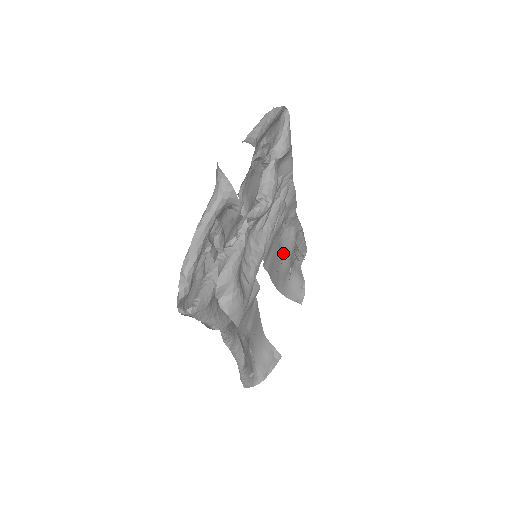
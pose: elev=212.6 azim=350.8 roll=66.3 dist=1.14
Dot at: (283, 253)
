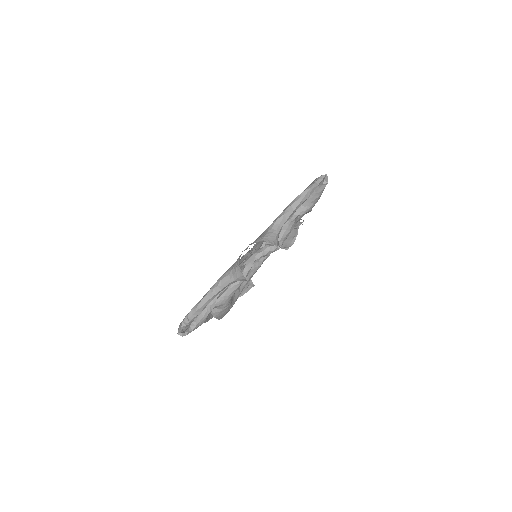
Dot at: occluded
